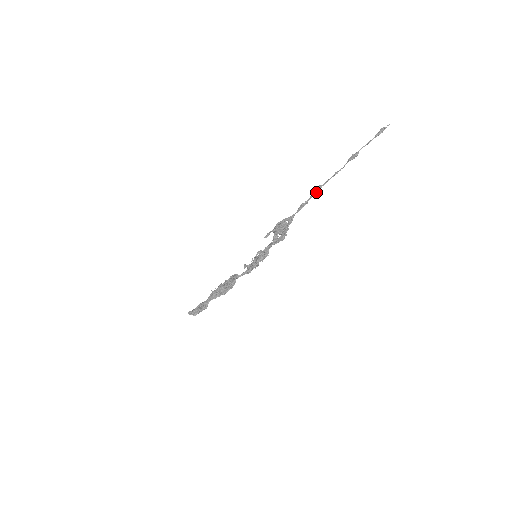
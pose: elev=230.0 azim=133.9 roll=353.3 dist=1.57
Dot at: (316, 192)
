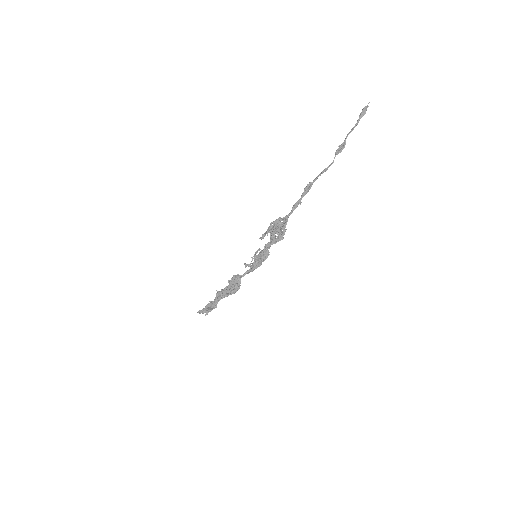
Dot at: (307, 190)
